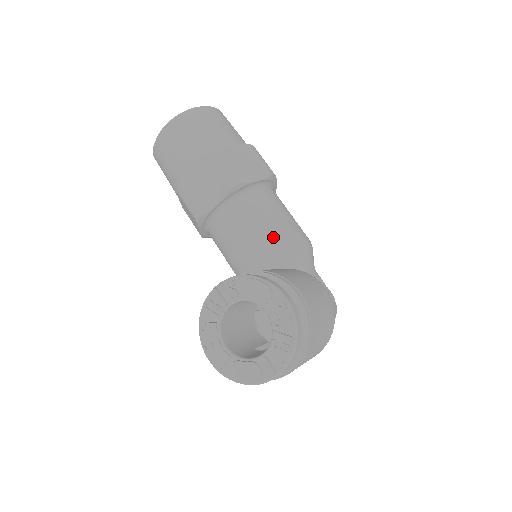
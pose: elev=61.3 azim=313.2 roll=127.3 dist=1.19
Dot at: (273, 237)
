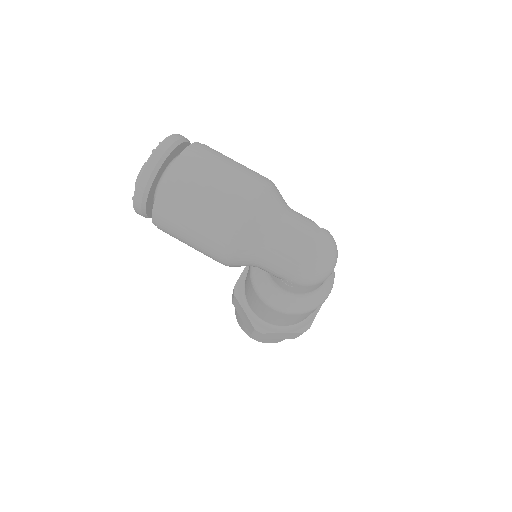
Dot at: occluded
